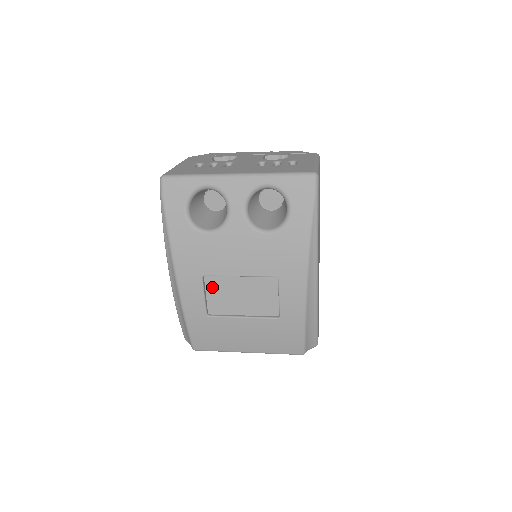
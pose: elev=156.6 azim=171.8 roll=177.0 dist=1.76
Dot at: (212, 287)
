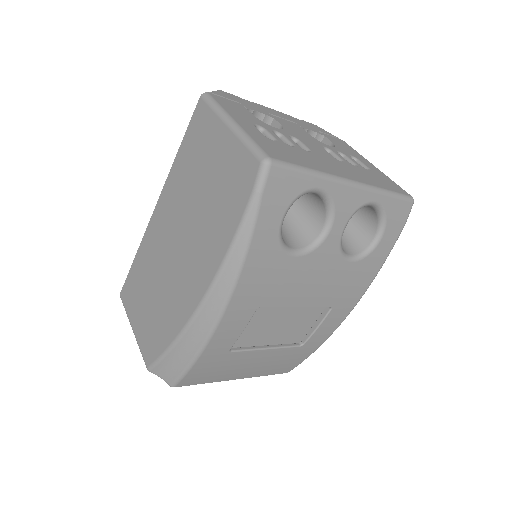
Dot at: (254, 317)
